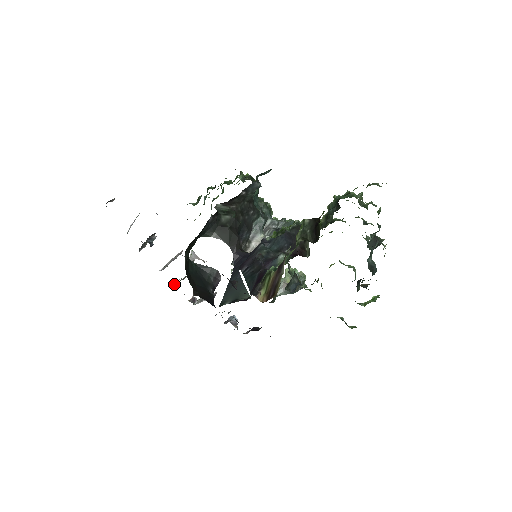
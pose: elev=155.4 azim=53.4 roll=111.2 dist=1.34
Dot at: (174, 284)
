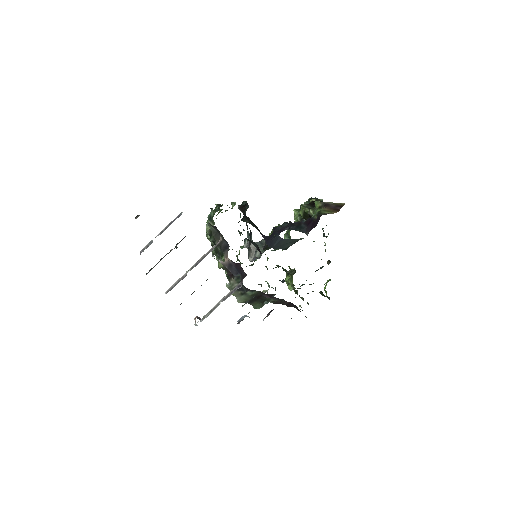
Dot at: occluded
